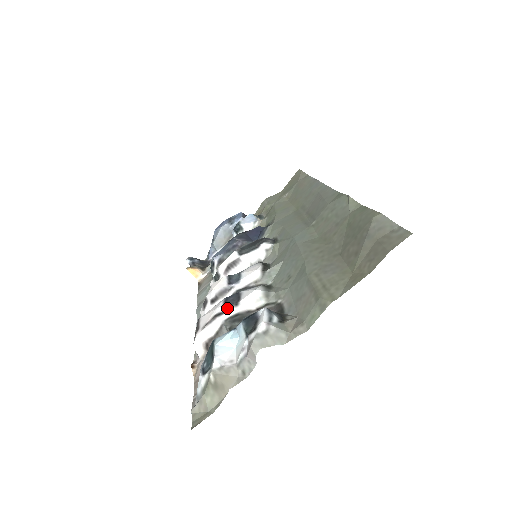
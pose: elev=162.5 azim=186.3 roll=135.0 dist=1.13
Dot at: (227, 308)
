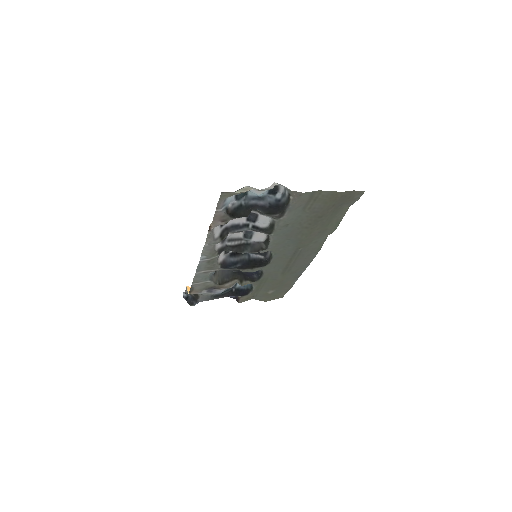
Dot at: occluded
